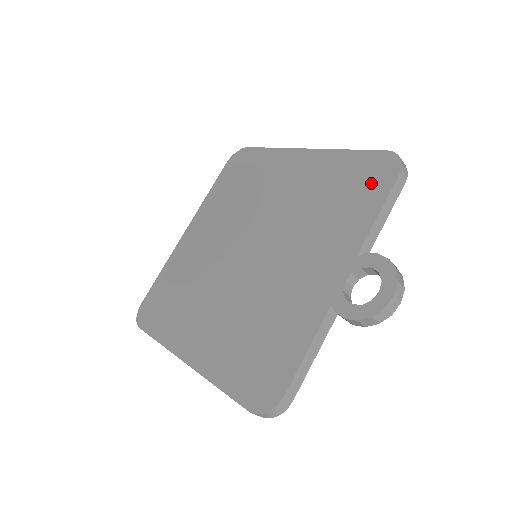
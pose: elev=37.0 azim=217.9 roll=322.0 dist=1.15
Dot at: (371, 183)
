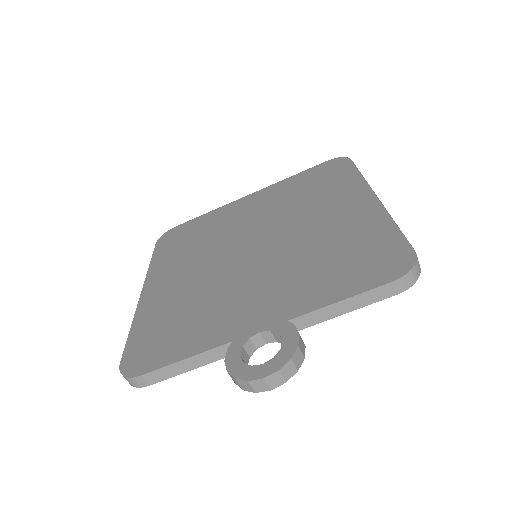
Dot at: (370, 269)
